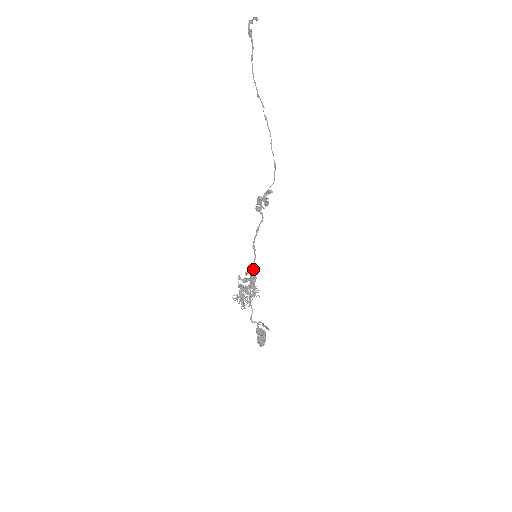
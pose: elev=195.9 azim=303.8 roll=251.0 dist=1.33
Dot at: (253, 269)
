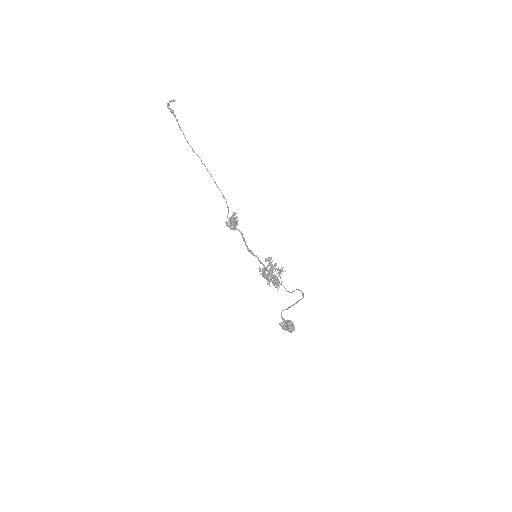
Dot at: (262, 263)
